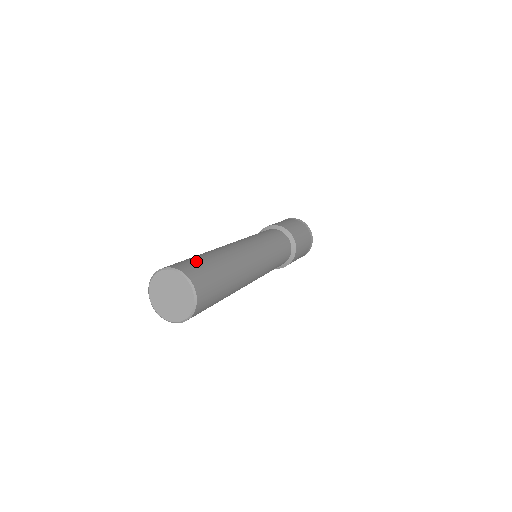
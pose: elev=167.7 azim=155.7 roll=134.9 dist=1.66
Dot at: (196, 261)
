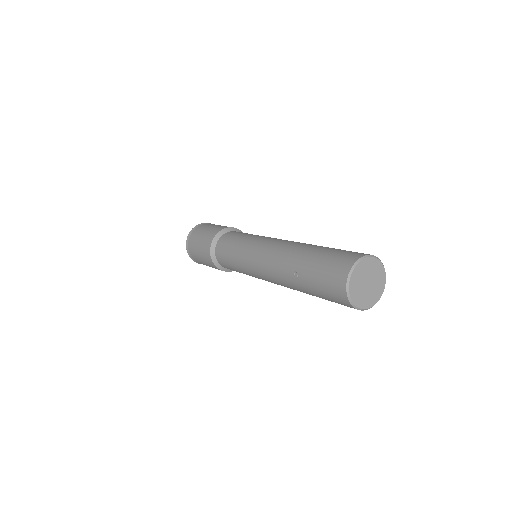
Dot at: (331, 256)
